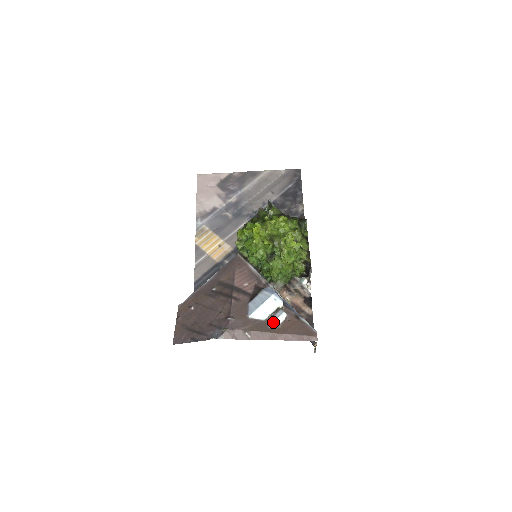
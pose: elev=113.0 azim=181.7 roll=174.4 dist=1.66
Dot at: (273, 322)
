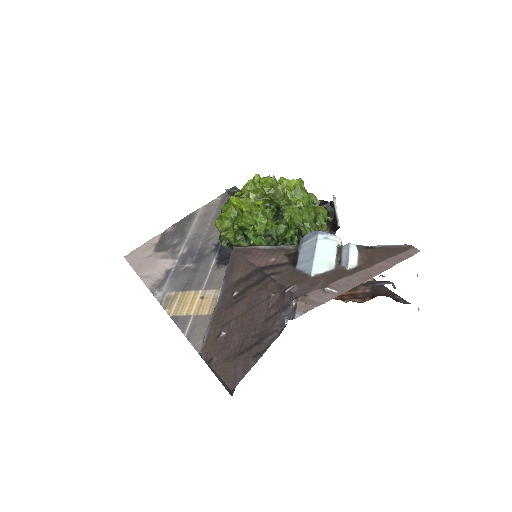
Dot at: (348, 262)
